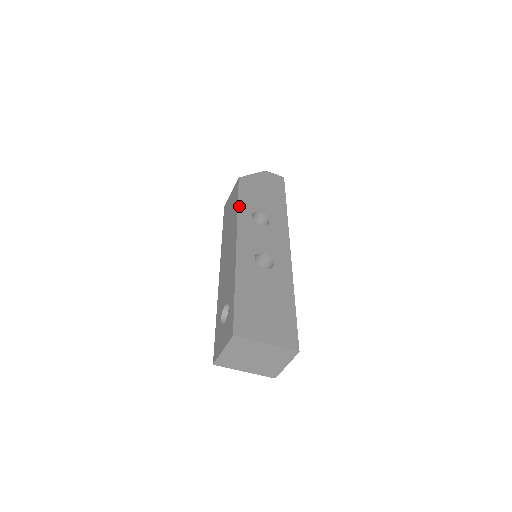
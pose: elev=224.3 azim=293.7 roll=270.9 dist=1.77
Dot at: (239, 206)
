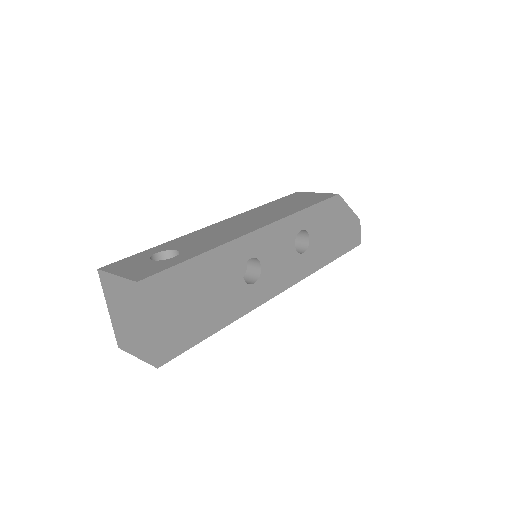
Dot at: (306, 210)
